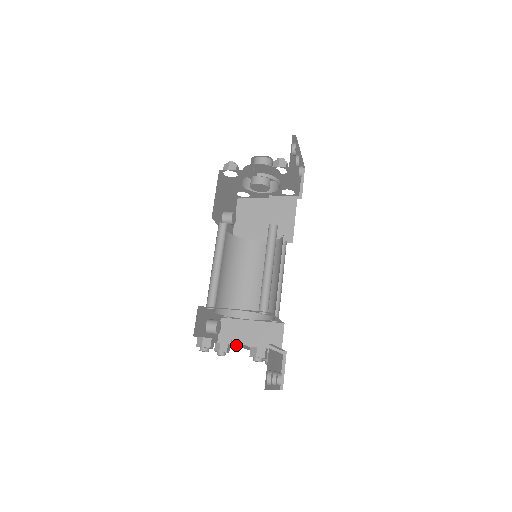
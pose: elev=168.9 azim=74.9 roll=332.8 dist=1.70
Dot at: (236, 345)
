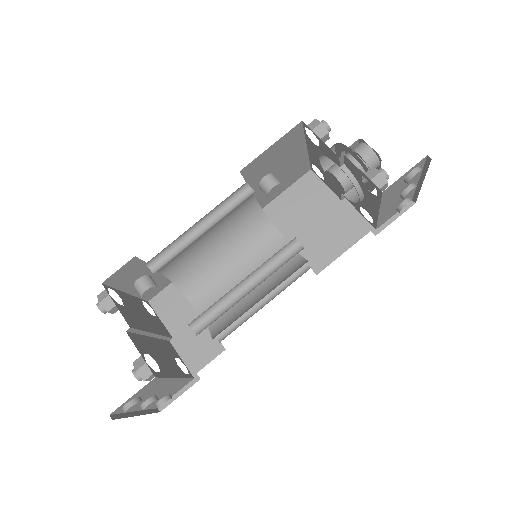
Dot at: (139, 333)
